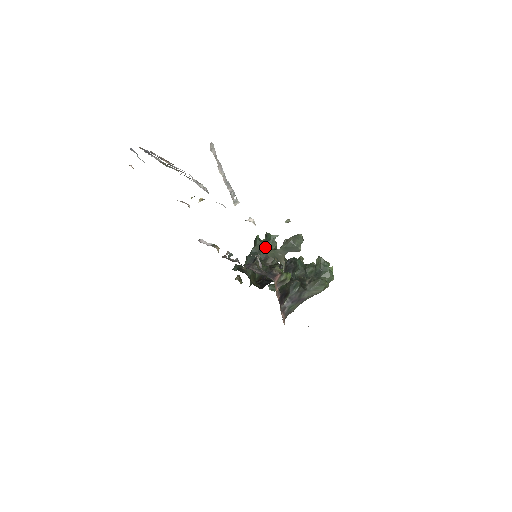
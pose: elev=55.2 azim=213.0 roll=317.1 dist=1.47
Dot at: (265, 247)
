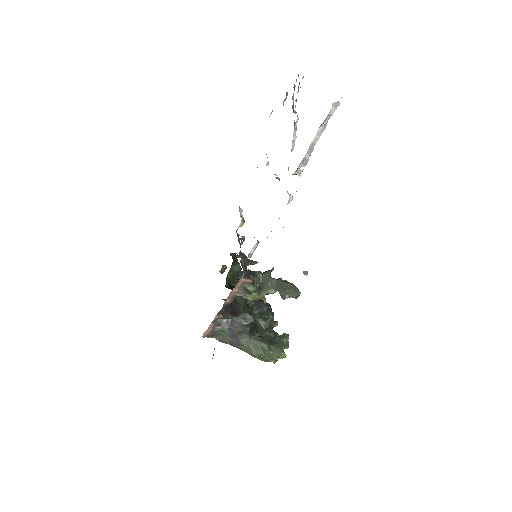
Dot at: occluded
